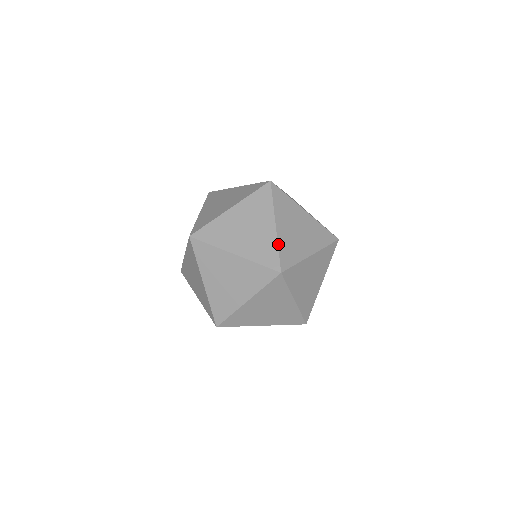
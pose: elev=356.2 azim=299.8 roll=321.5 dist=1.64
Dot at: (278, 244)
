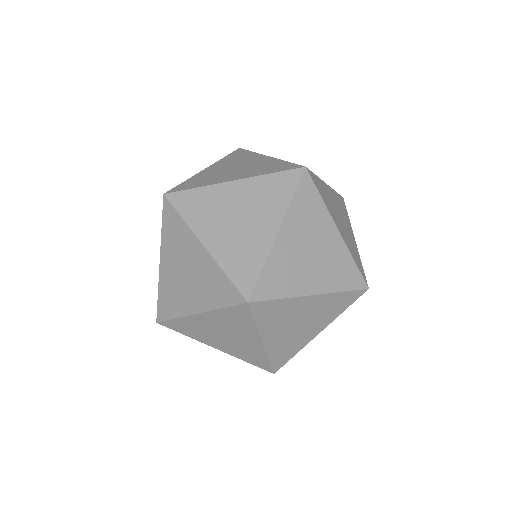
Dot at: (266, 260)
